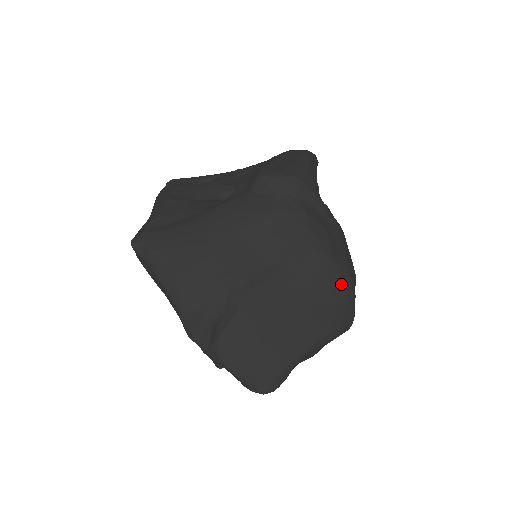
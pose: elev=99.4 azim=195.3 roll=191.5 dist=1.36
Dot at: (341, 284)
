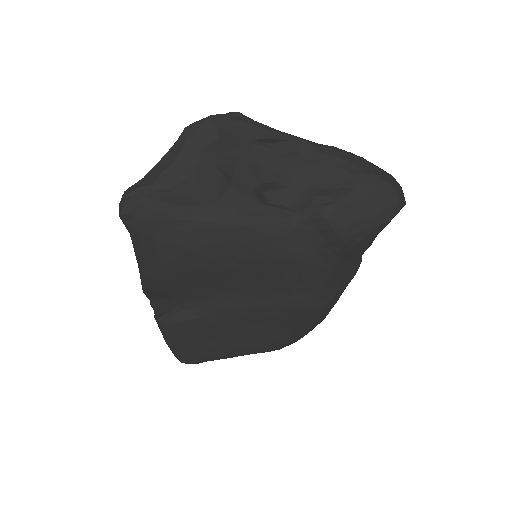
Dot at: (308, 327)
